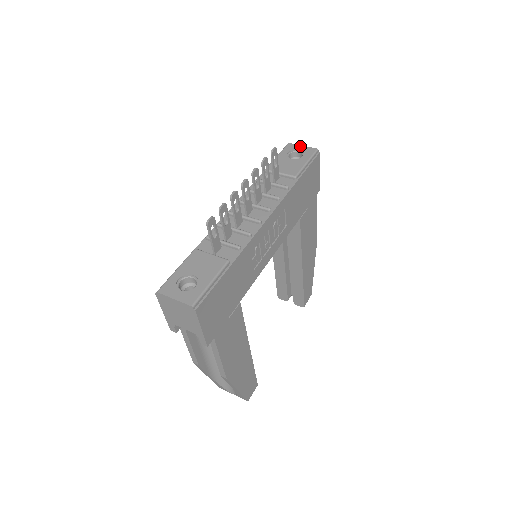
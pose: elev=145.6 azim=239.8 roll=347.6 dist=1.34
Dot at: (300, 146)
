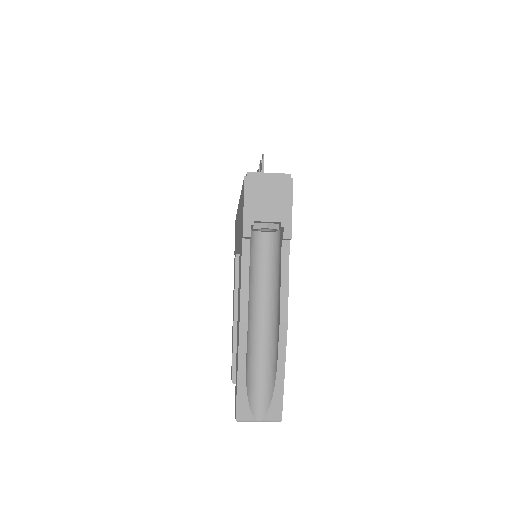
Dot at: occluded
